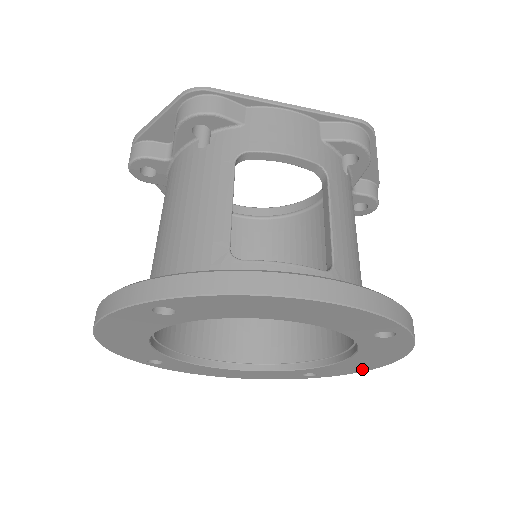
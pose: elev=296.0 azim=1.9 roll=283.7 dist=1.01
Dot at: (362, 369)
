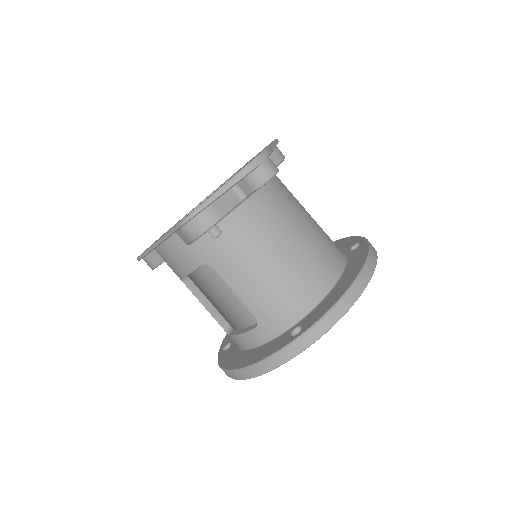
Dot at: occluded
